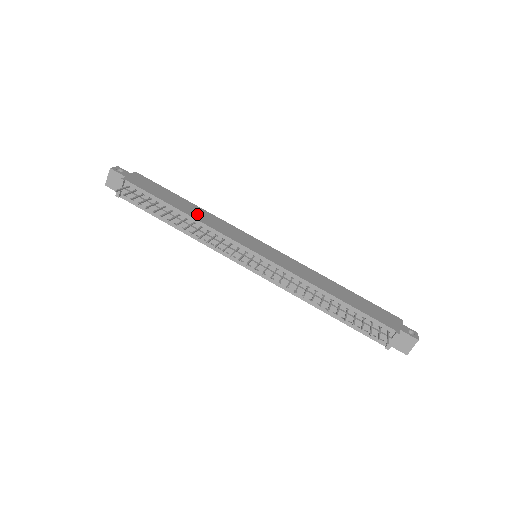
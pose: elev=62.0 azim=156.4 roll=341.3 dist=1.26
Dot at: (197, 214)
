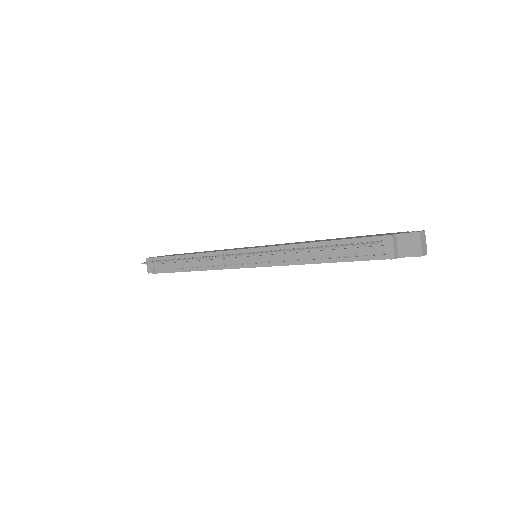
Dot at: occluded
